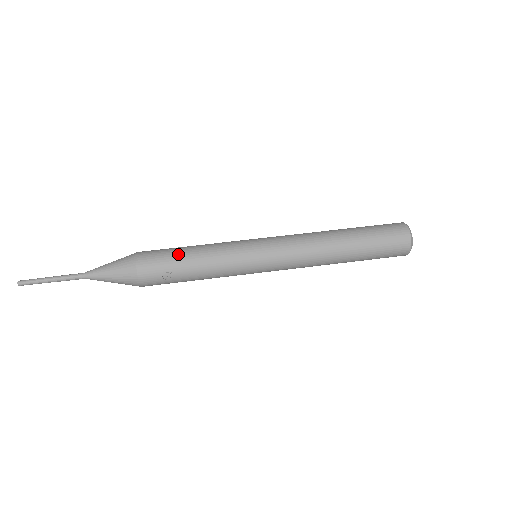
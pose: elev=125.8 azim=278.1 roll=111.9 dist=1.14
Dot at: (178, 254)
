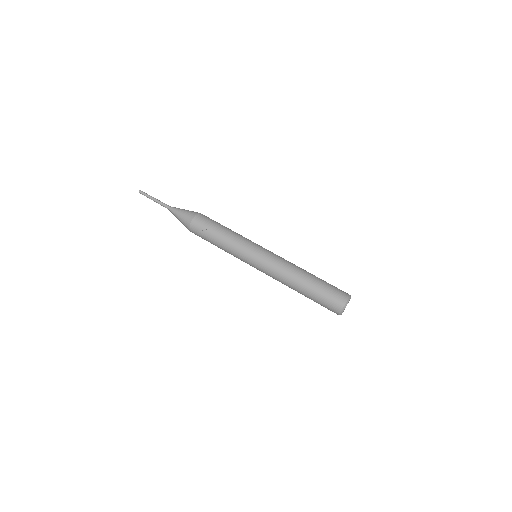
Dot at: (219, 225)
